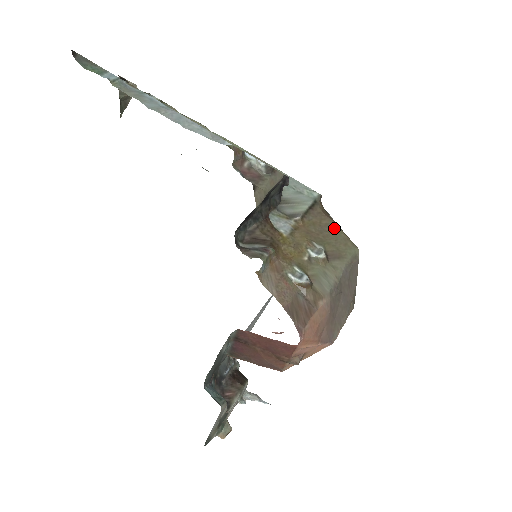
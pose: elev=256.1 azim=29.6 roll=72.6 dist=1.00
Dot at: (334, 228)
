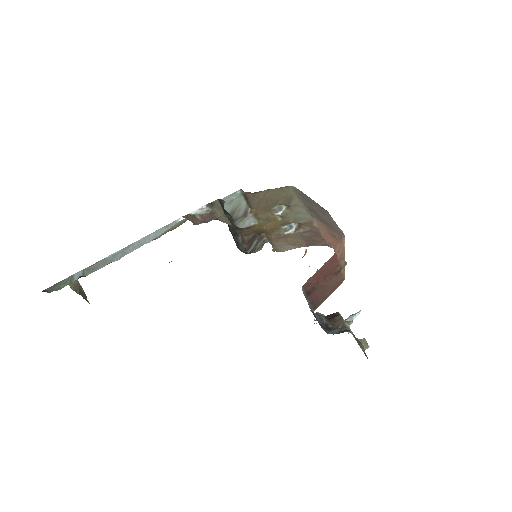
Dot at: (269, 193)
